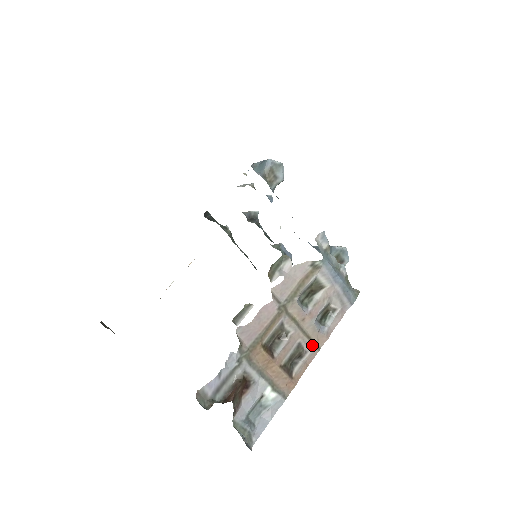
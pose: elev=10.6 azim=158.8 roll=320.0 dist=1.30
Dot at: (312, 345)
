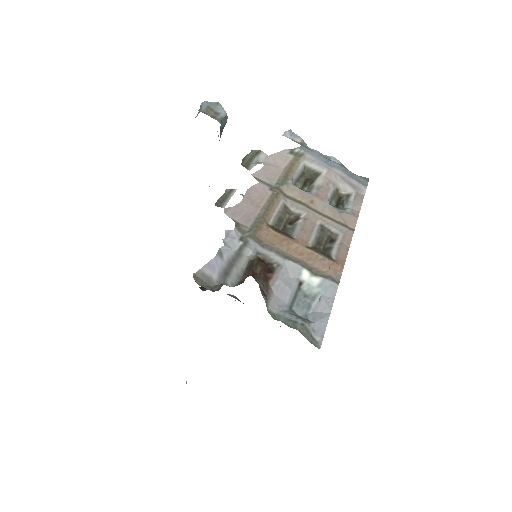
Dot at: (340, 226)
